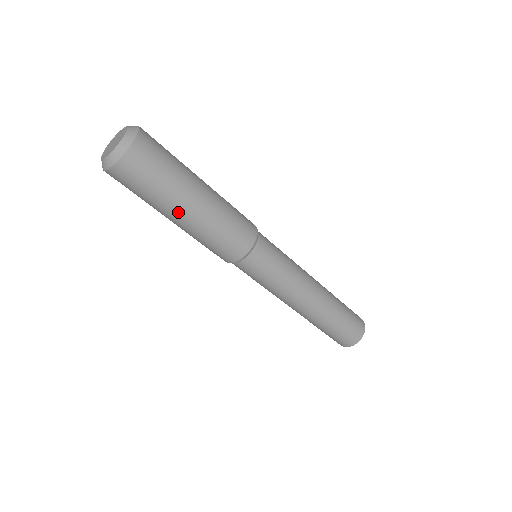
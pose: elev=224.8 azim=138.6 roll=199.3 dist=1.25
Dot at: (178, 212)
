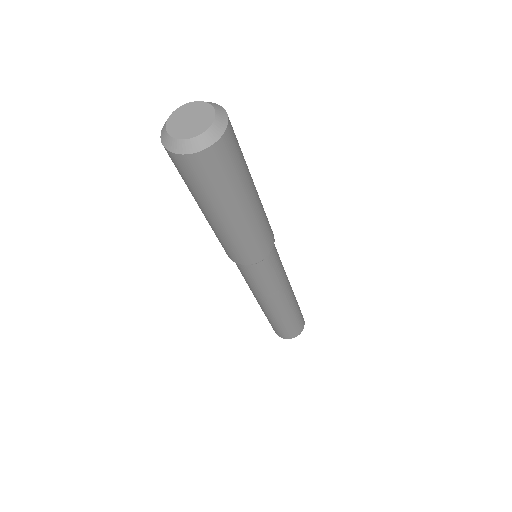
Dot at: (233, 211)
